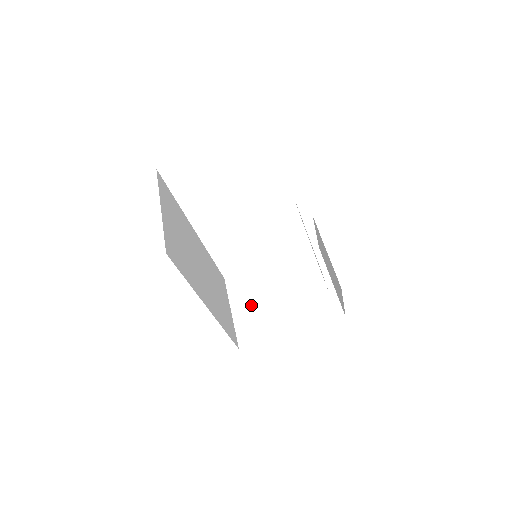
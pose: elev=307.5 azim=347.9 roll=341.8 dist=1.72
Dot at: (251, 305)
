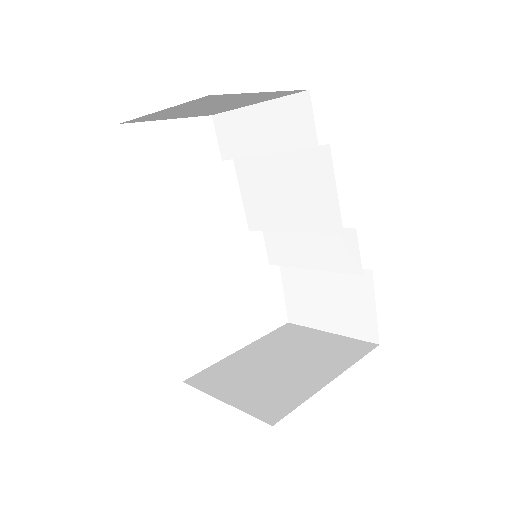
Dot at: (248, 384)
